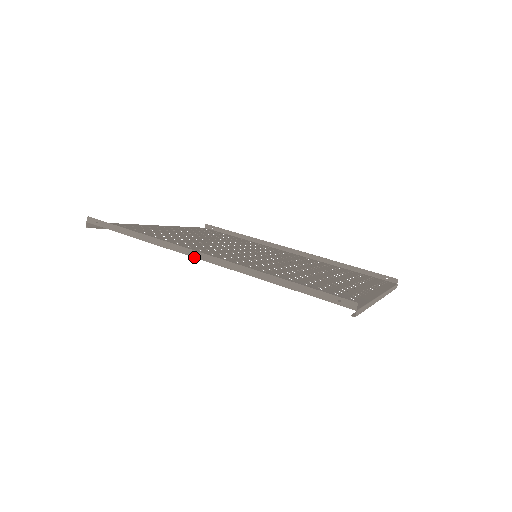
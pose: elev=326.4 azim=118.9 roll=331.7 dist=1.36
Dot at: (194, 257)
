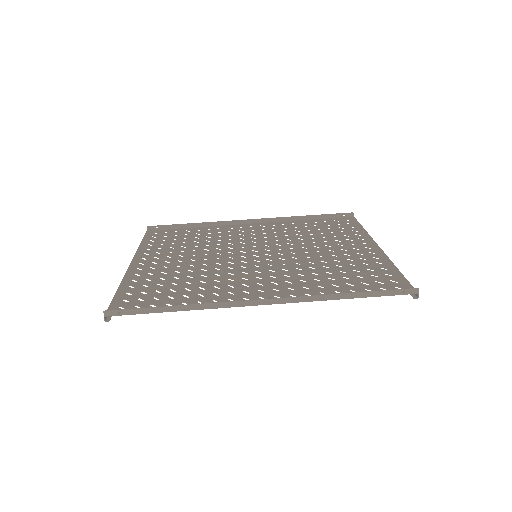
Dot at: occluded
